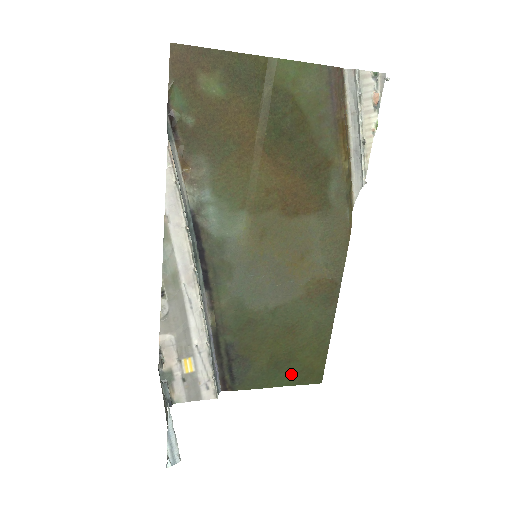
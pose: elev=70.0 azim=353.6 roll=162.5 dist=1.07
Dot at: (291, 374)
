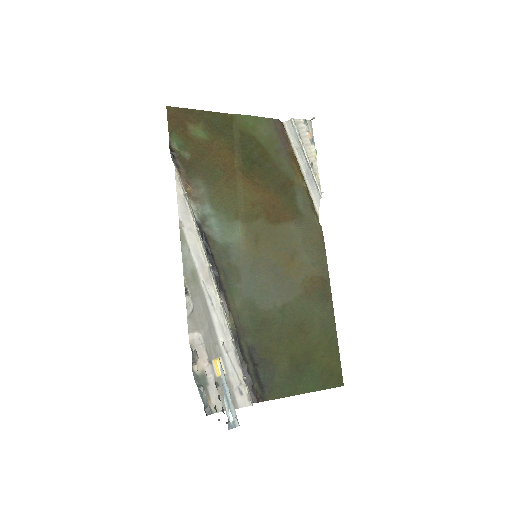
Dot at: (313, 377)
